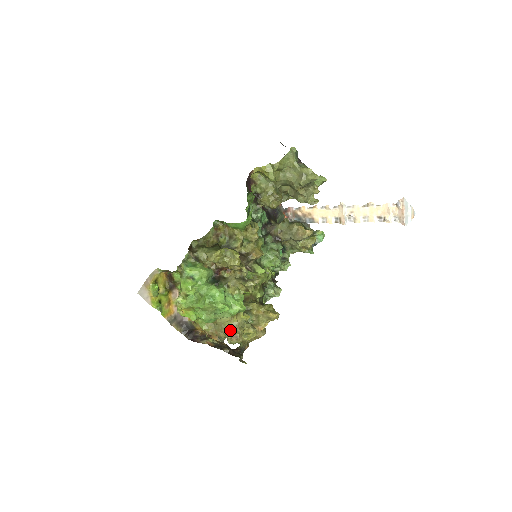
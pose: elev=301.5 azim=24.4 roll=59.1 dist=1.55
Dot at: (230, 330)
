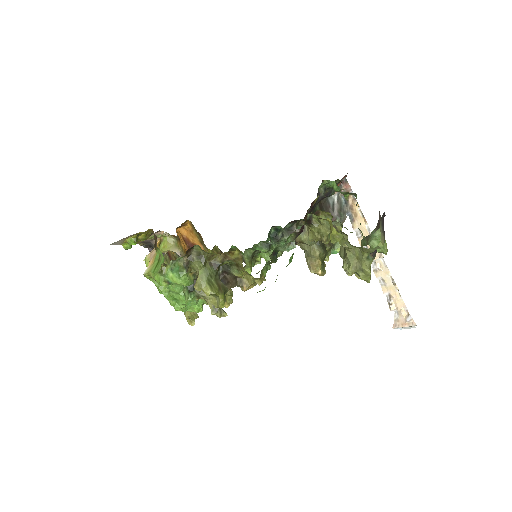
Dot at: occluded
